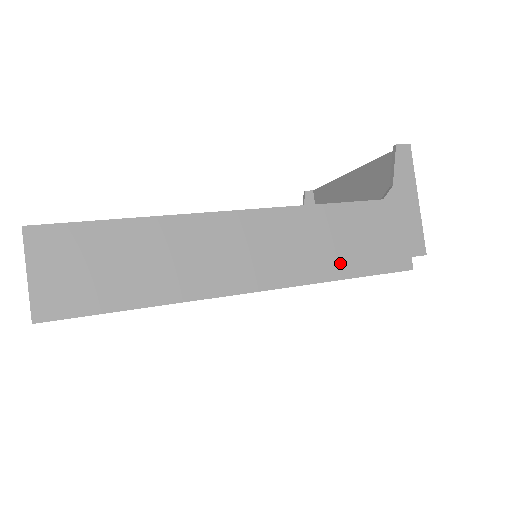
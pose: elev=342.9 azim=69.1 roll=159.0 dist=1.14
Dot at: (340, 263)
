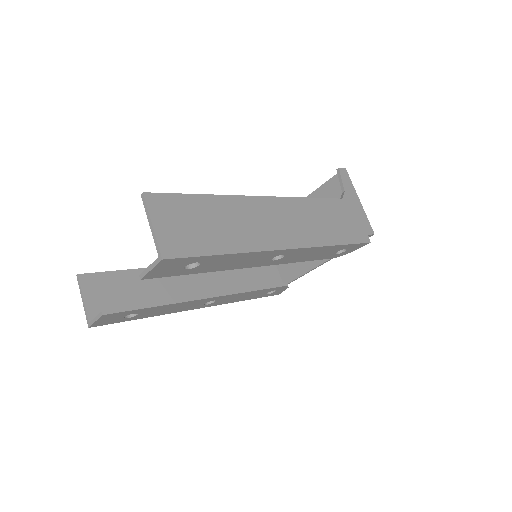
Dot at: (332, 235)
